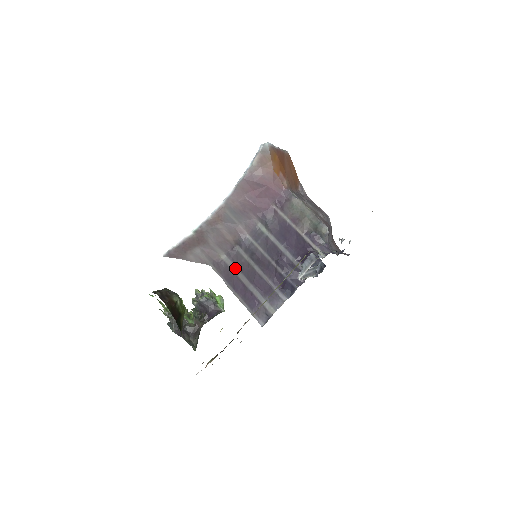
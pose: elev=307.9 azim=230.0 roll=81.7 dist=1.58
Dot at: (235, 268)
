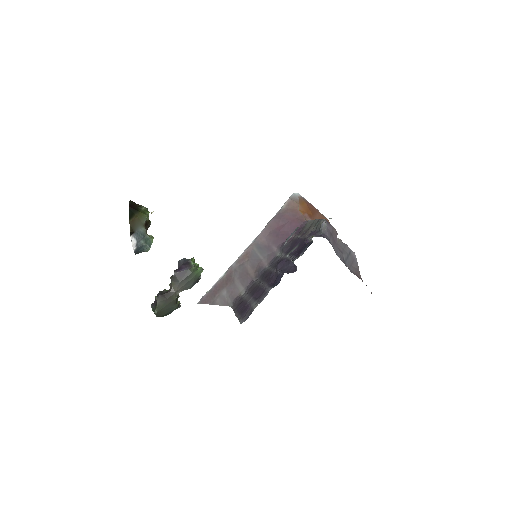
Dot at: (247, 295)
